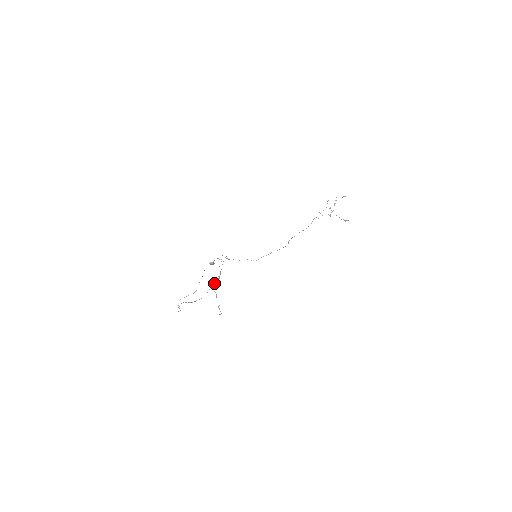
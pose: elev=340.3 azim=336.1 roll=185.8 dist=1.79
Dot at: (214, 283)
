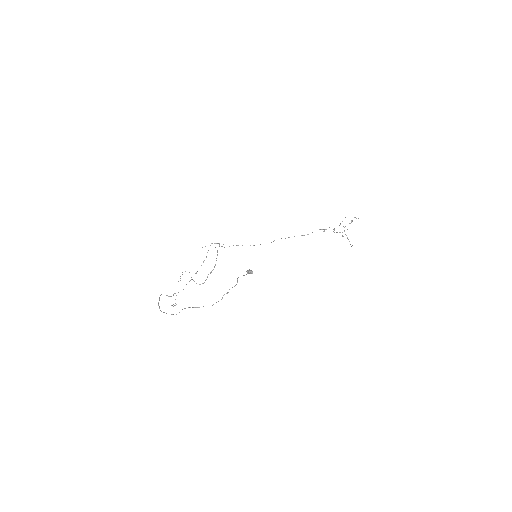
Dot at: occluded
